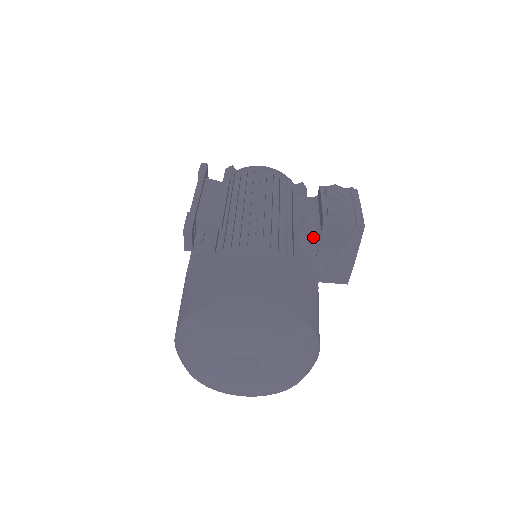
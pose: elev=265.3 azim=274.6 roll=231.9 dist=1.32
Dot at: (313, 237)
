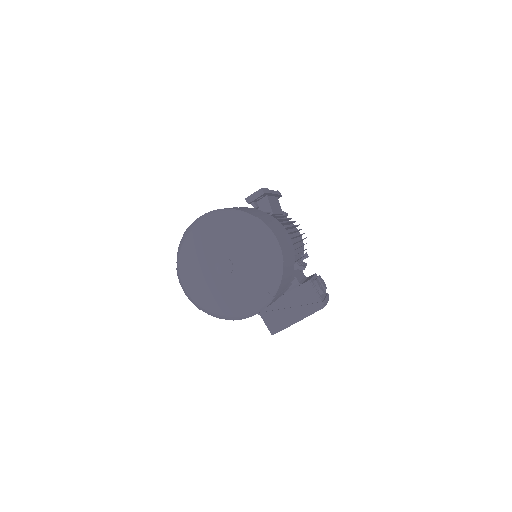
Dot at: (293, 283)
